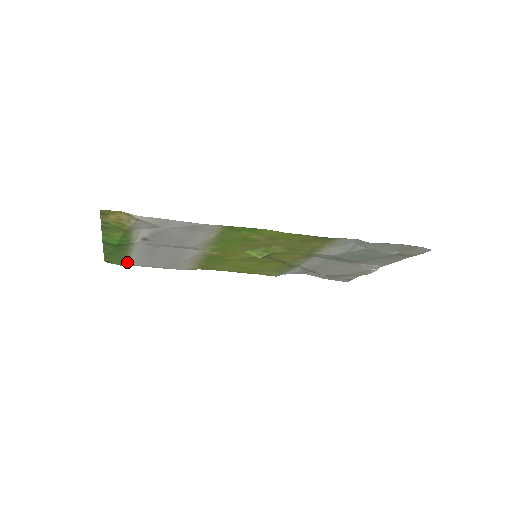
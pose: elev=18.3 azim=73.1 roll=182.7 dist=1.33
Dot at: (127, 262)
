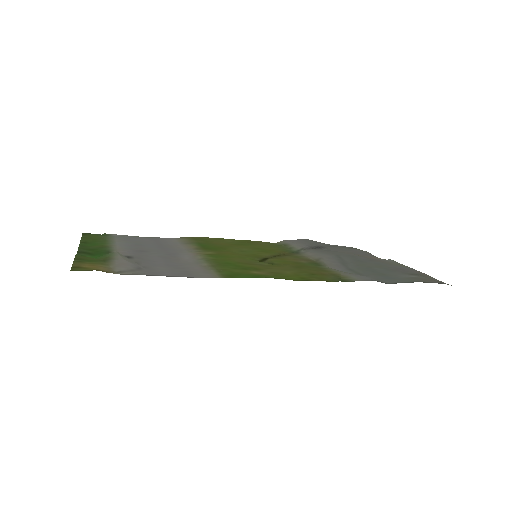
Dot at: (108, 236)
